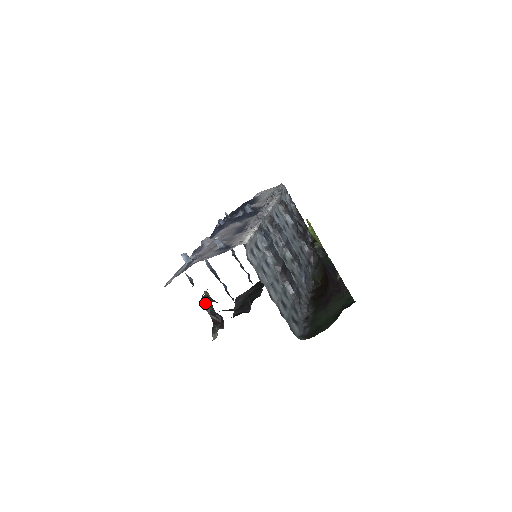
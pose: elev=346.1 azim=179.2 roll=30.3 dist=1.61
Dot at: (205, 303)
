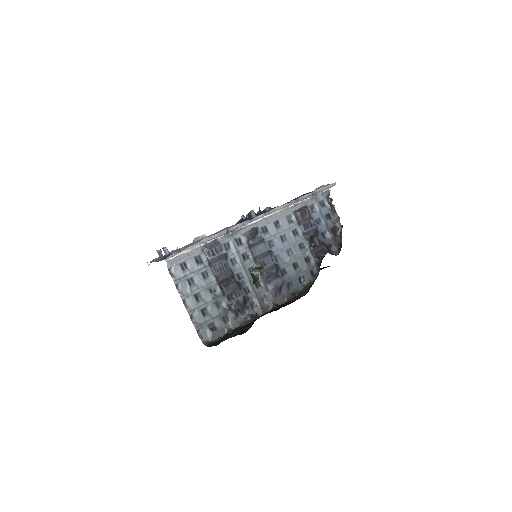
Dot at: occluded
